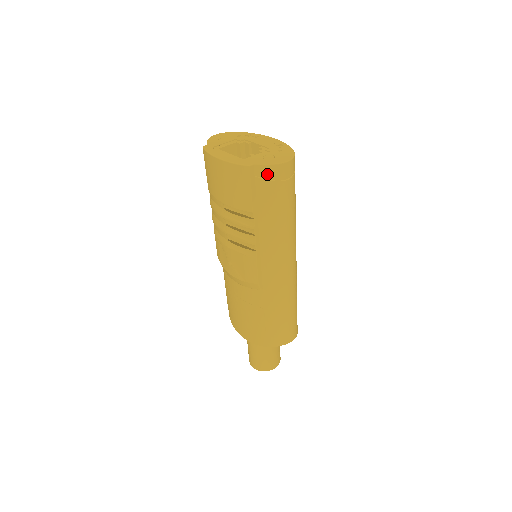
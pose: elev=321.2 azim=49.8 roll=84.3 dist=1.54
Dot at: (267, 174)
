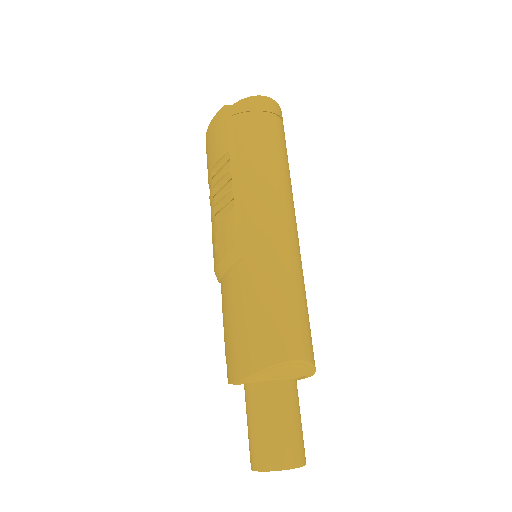
Dot at: (242, 108)
